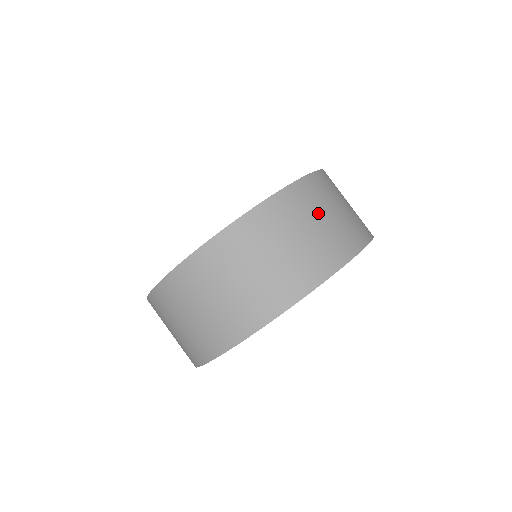
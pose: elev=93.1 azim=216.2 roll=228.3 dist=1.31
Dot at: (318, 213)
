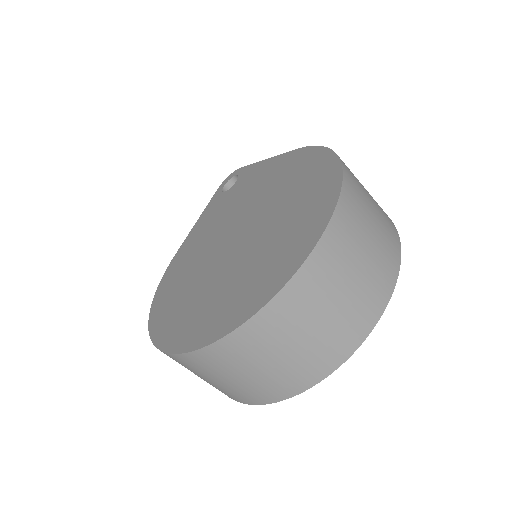
Dot at: (367, 197)
